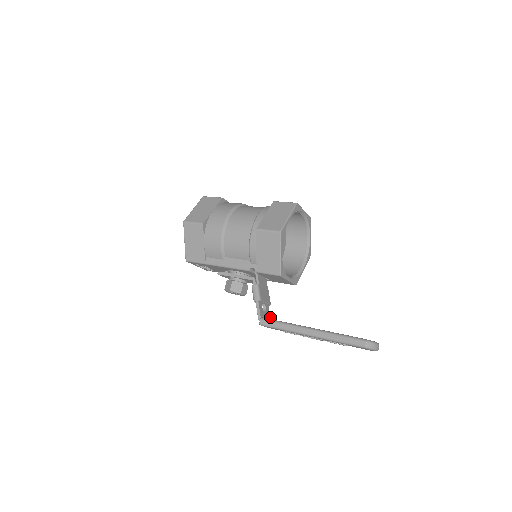
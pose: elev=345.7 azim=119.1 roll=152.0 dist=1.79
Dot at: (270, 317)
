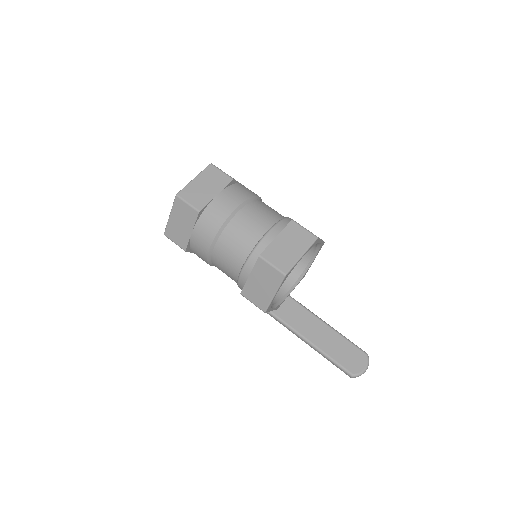
Dot at: occluded
